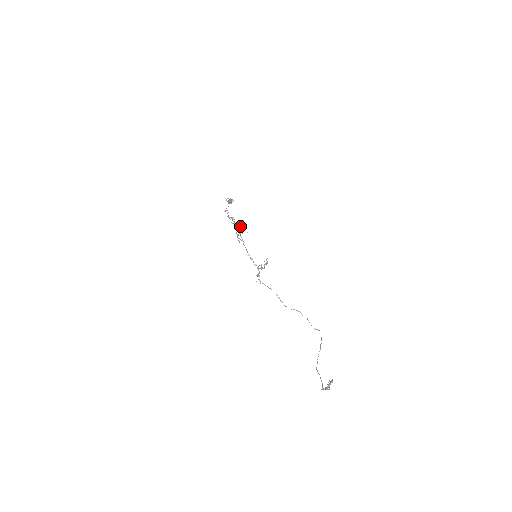
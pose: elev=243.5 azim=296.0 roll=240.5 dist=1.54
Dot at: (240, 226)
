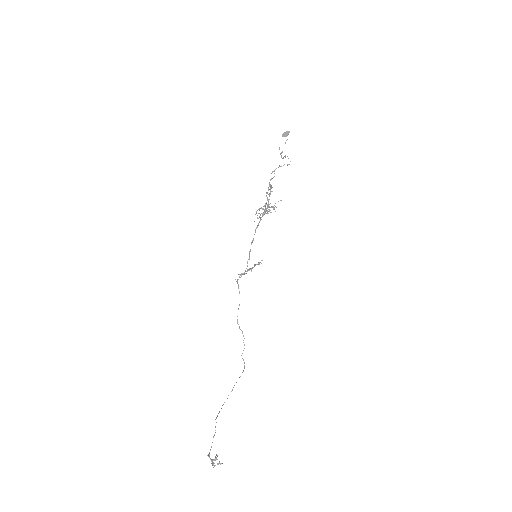
Dot at: (270, 210)
